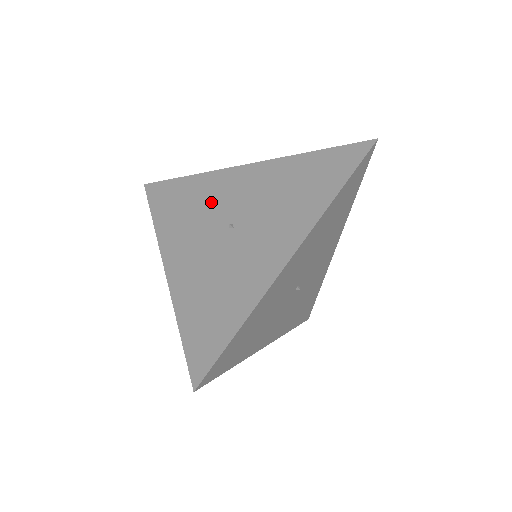
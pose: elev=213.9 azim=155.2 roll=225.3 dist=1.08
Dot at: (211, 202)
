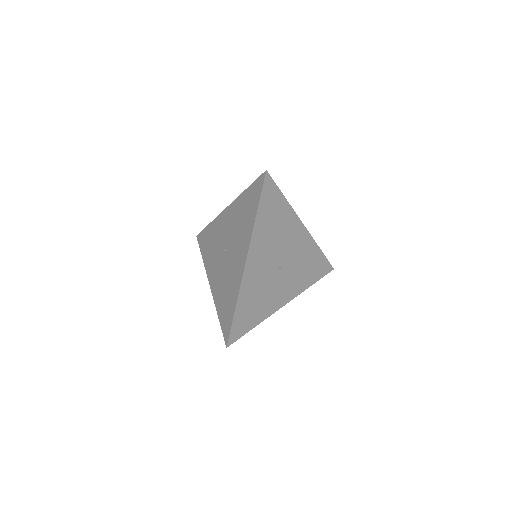
Dot at: (218, 238)
